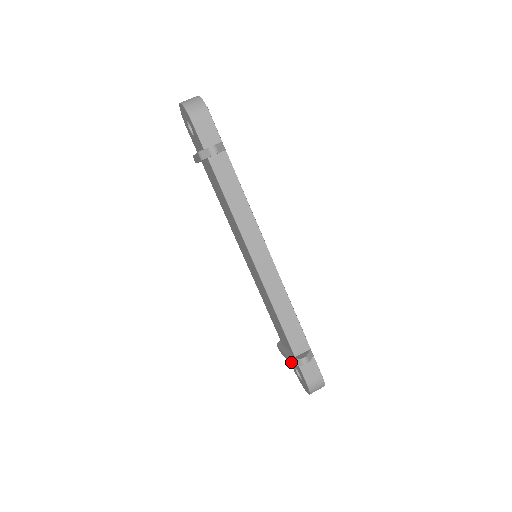
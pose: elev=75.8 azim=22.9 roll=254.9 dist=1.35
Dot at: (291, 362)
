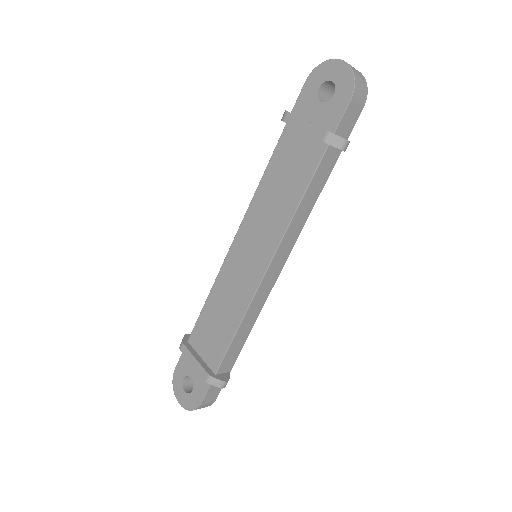
Dot at: (209, 378)
